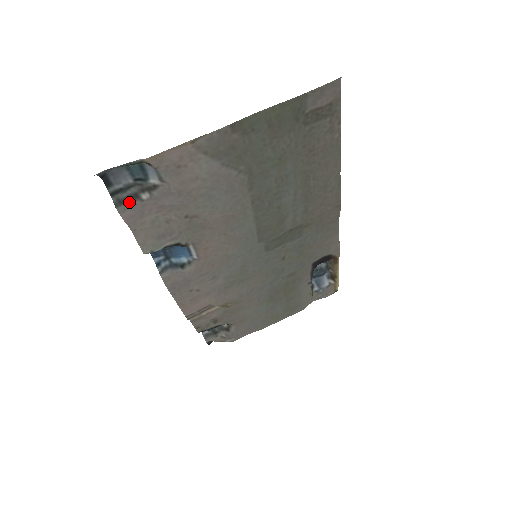
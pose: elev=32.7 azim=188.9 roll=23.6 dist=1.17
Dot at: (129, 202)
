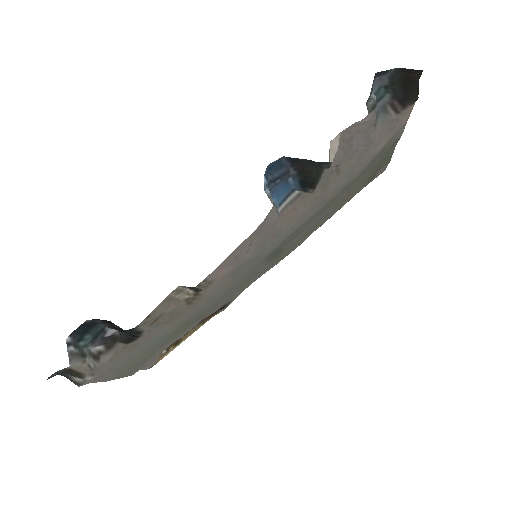
Dot at: occluded
